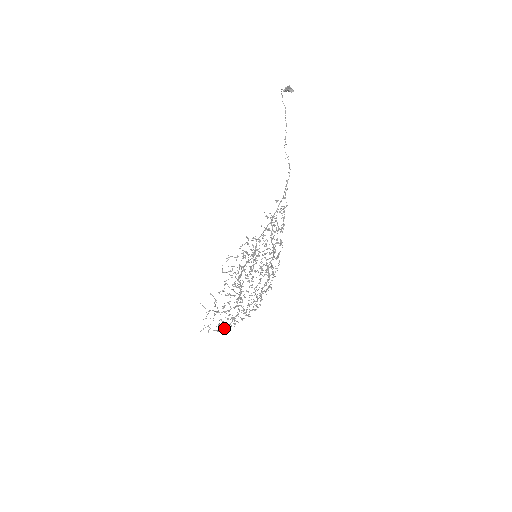
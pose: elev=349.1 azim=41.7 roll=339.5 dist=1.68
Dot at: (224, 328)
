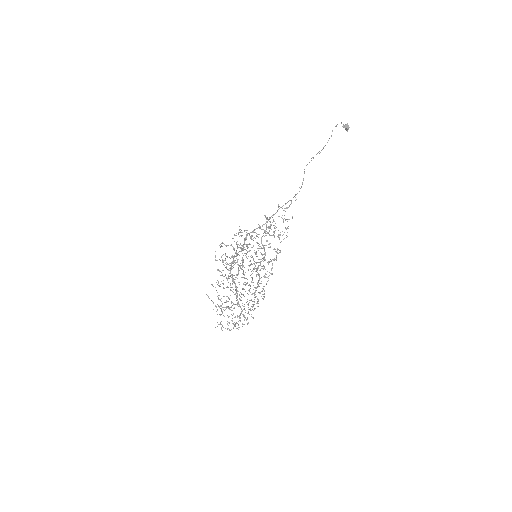
Dot at: occluded
